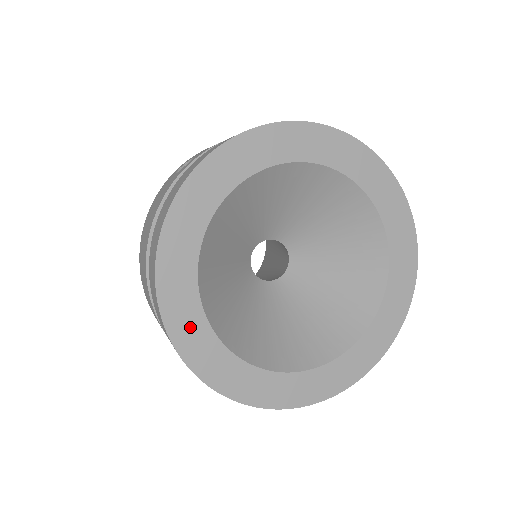
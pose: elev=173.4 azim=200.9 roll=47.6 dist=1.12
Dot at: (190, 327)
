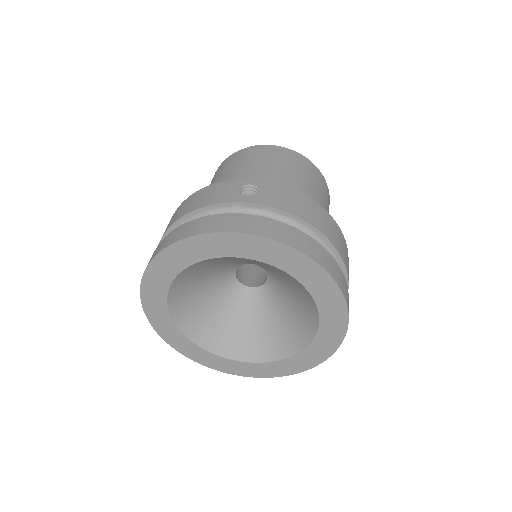
Dot at: (156, 287)
